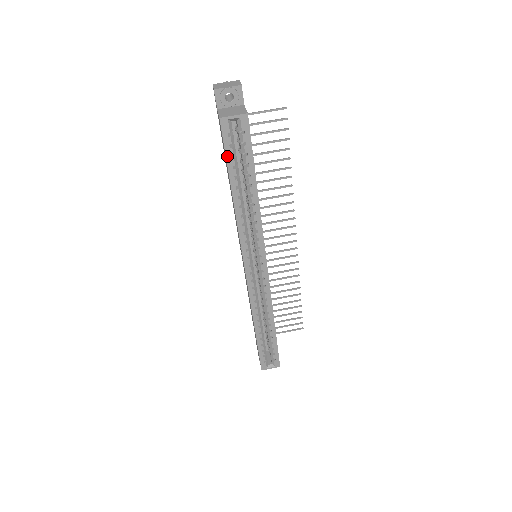
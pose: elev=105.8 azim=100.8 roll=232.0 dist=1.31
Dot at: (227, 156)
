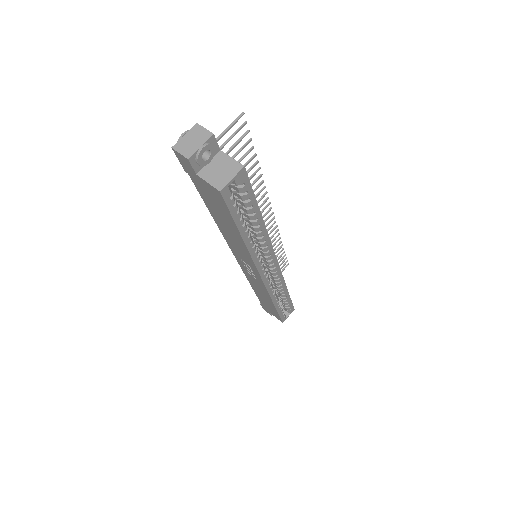
Dot at: (233, 215)
